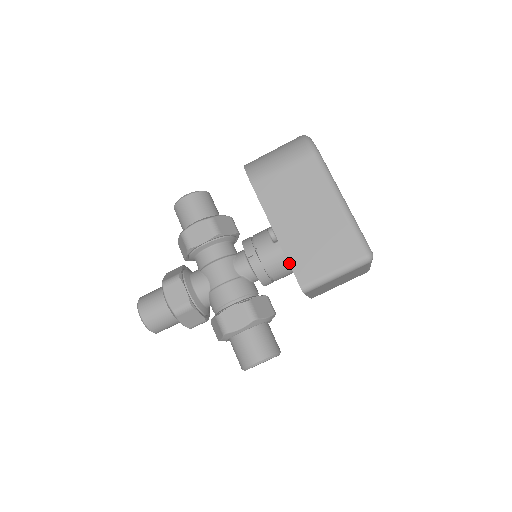
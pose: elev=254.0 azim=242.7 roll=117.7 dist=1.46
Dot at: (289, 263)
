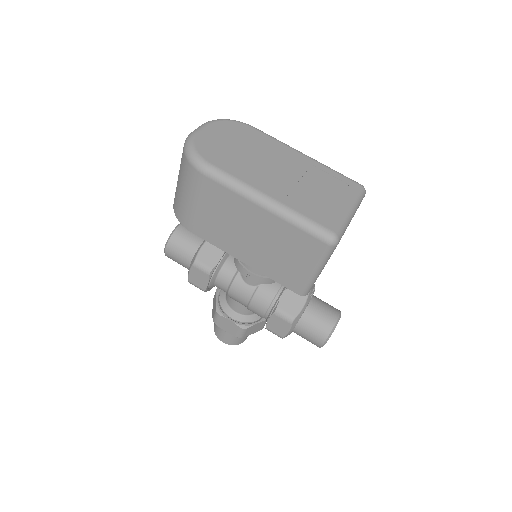
Dot at: (274, 280)
